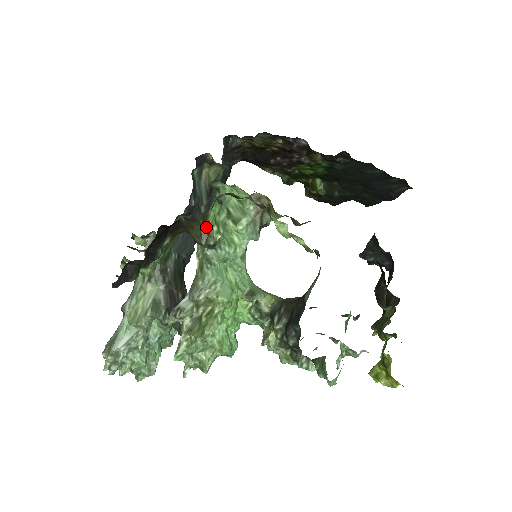
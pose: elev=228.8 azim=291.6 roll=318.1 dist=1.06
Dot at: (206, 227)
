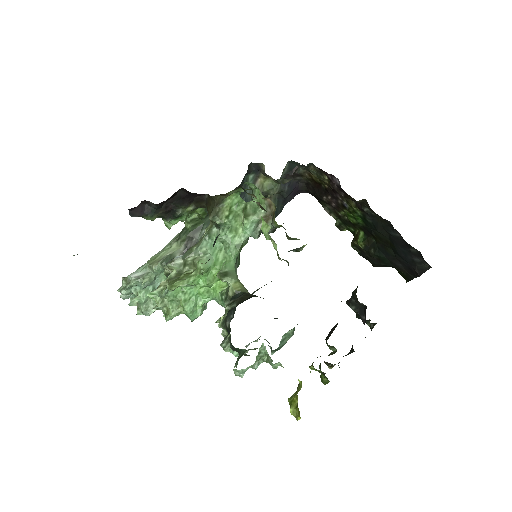
Dot at: (219, 208)
